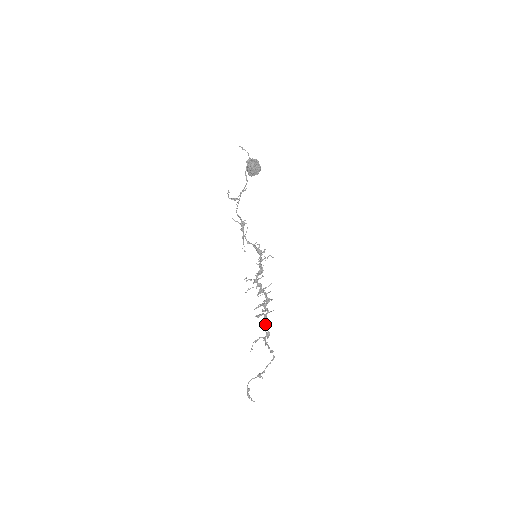
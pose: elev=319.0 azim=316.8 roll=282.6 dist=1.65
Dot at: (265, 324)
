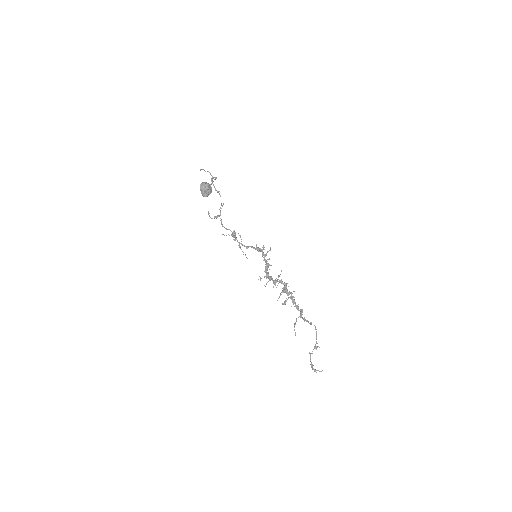
Dot at: (296, 305)
